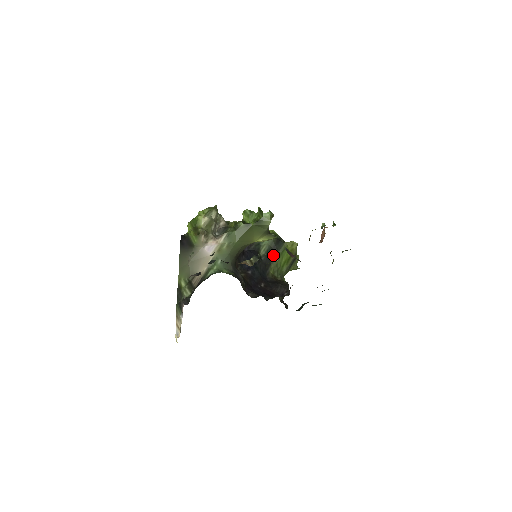
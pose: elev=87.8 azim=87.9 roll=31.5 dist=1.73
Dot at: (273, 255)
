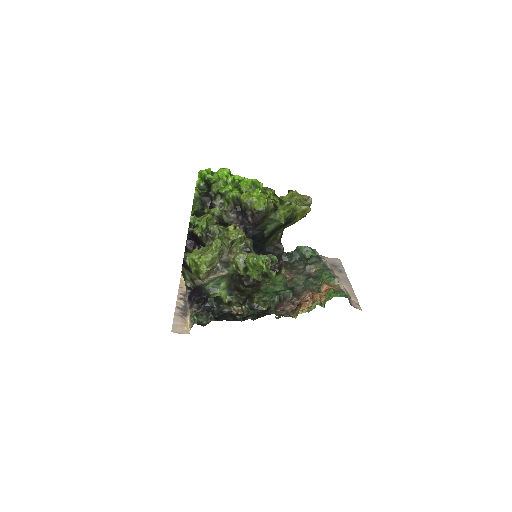
Dot at: (278, 230)
